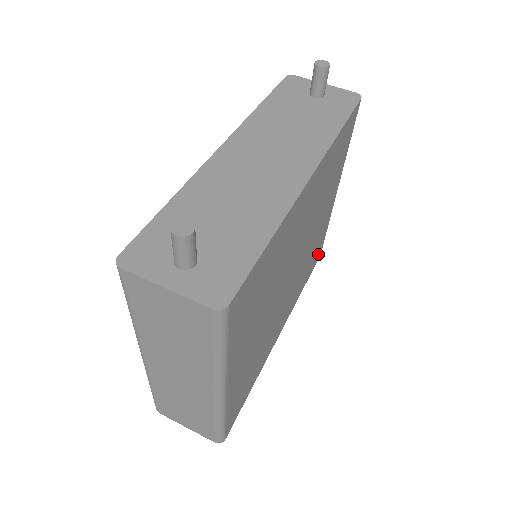
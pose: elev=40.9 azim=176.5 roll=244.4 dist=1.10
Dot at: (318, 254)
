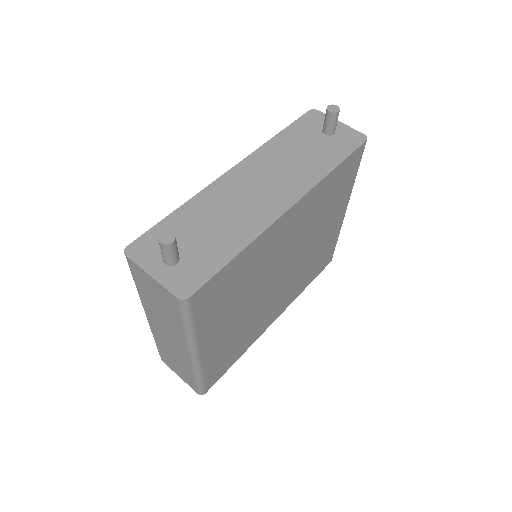
Dot at: (326, 260)
